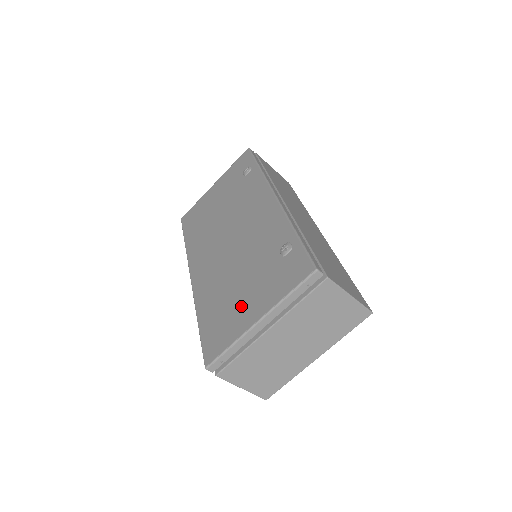
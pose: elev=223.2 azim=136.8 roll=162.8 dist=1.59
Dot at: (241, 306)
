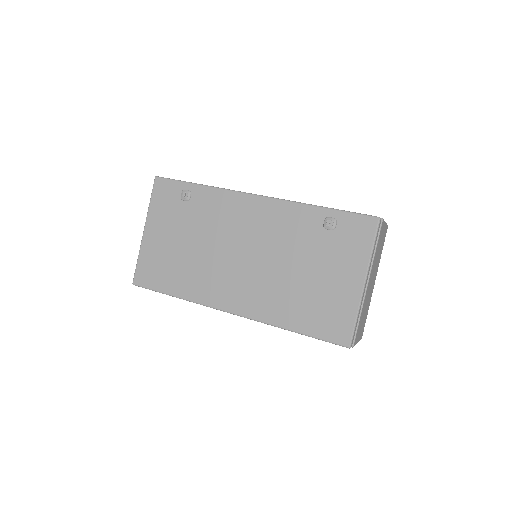
Dot at: (332, 287)
